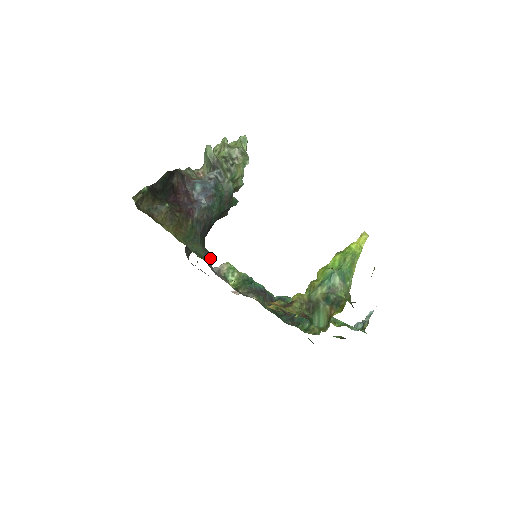
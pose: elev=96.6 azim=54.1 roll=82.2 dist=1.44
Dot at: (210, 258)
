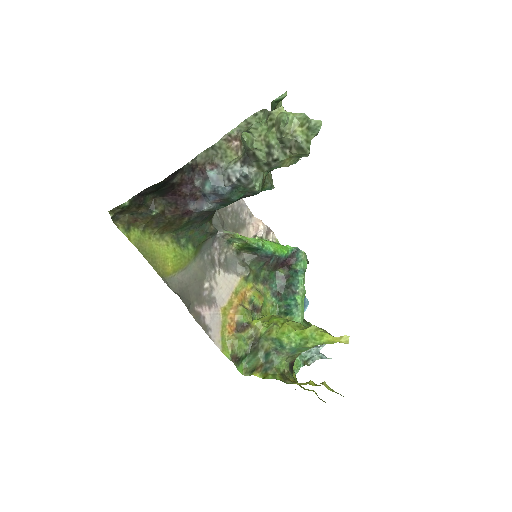
Dot at: (211, 234)
